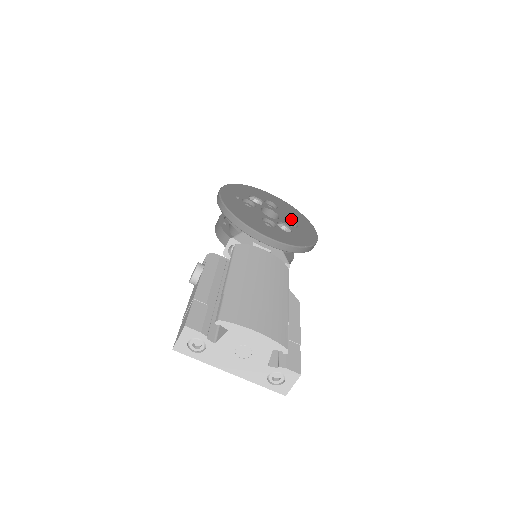
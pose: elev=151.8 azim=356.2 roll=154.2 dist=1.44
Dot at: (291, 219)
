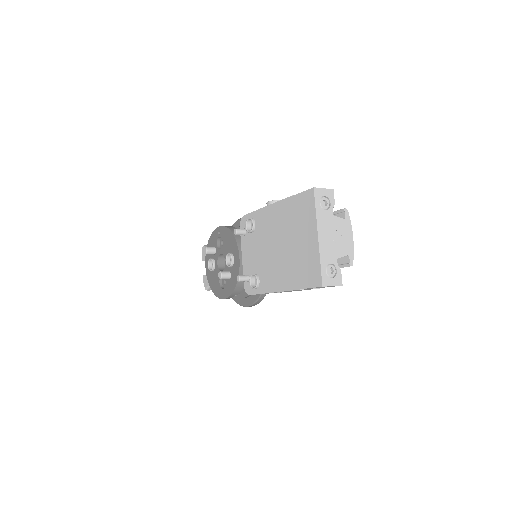
Dot at: occluded
